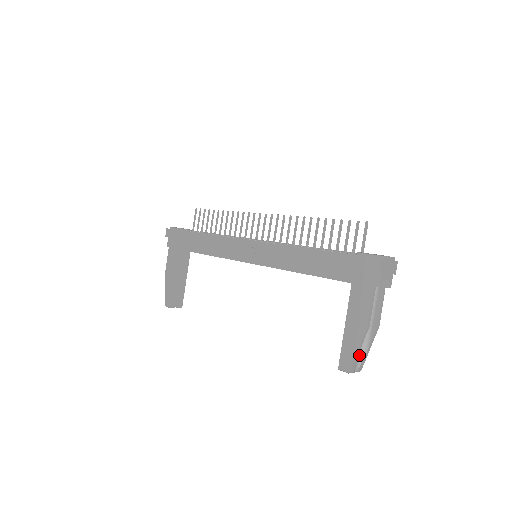
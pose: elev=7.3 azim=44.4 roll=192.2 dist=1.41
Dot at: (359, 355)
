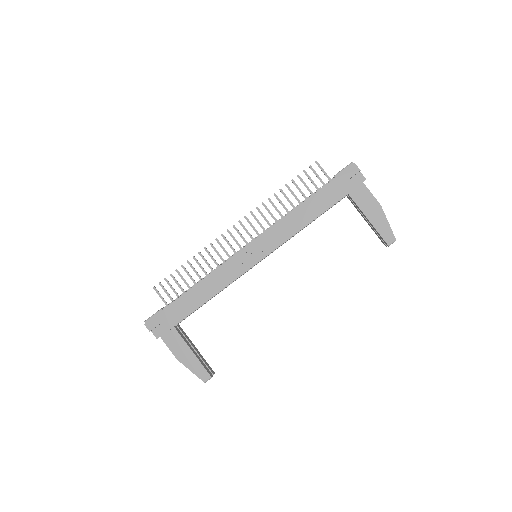
Dot at: occluded
